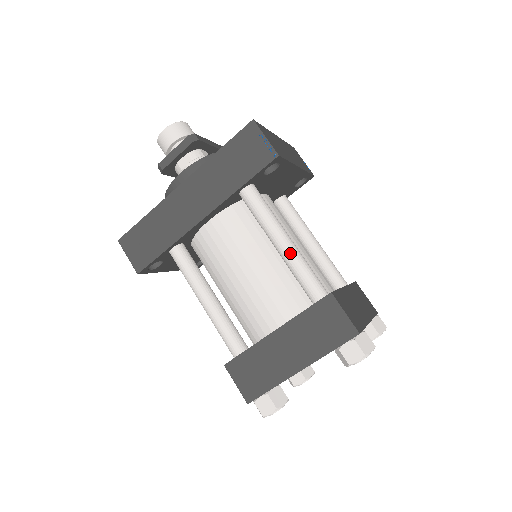
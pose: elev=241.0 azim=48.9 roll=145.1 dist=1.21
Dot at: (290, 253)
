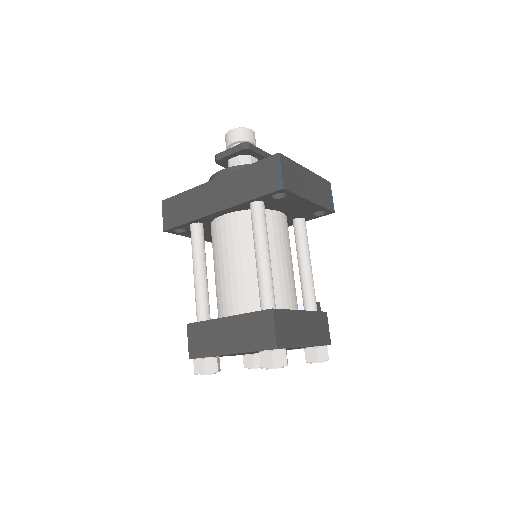
Dot at: (261, 266)
